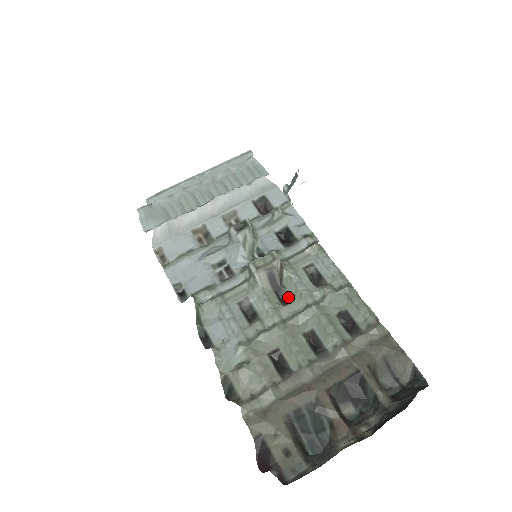
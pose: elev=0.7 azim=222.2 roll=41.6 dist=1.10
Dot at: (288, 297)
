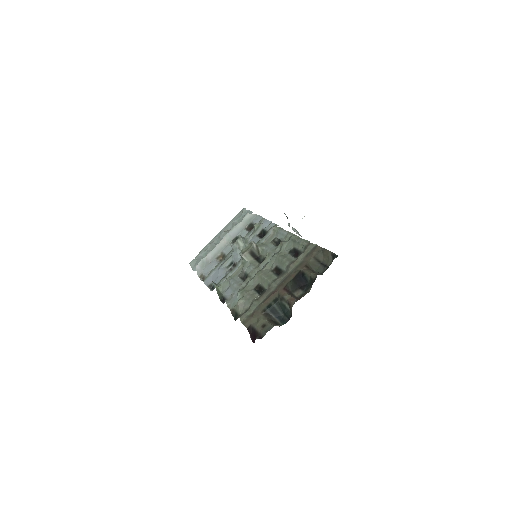
Dot at: (263, 259)
